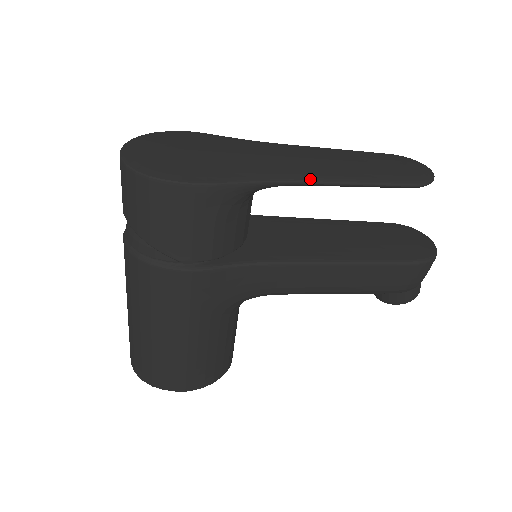
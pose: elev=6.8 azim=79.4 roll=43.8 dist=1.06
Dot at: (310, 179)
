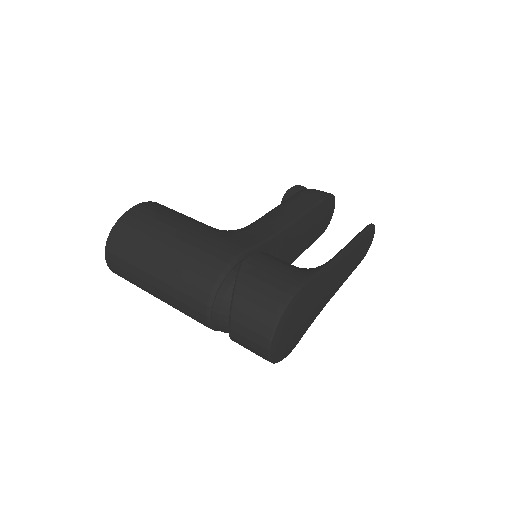
Dot at: occluded
